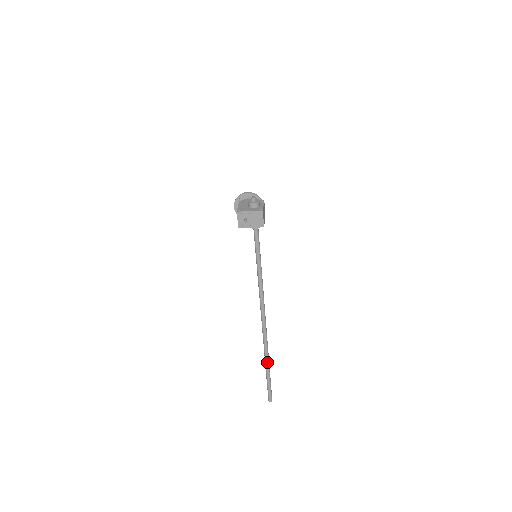
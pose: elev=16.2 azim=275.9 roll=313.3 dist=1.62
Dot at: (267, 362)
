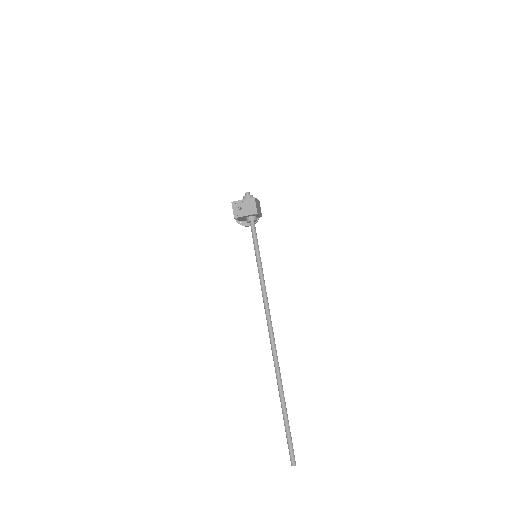
Dot at: (282, 396)
